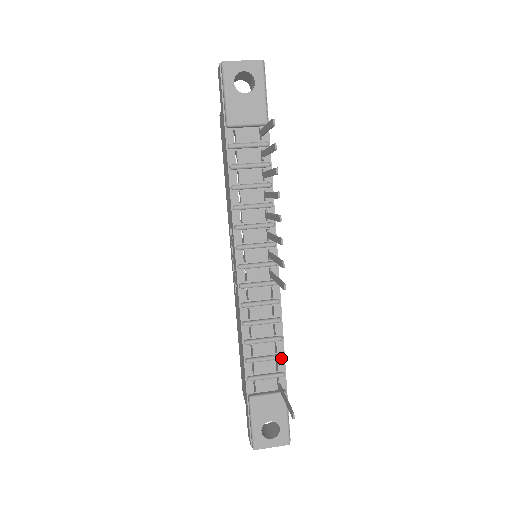
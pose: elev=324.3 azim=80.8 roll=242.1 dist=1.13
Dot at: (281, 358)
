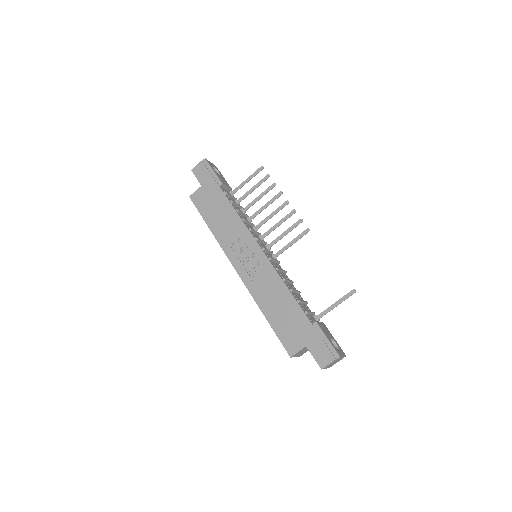
Dot at: (307, 303)
